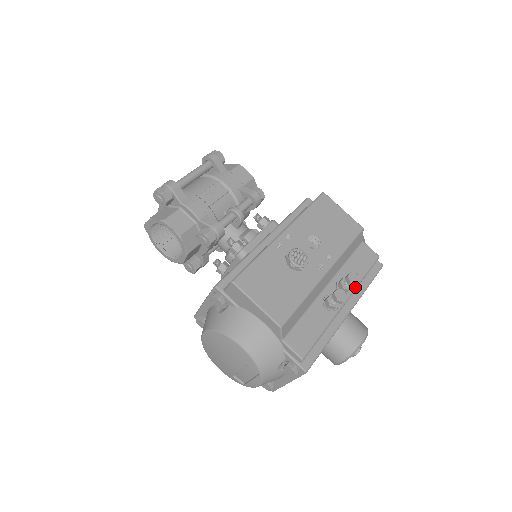
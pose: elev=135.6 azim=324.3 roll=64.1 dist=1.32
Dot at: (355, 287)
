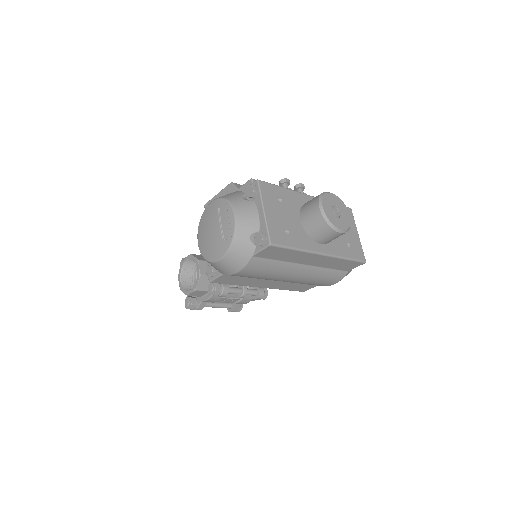
Dot at: occluded
